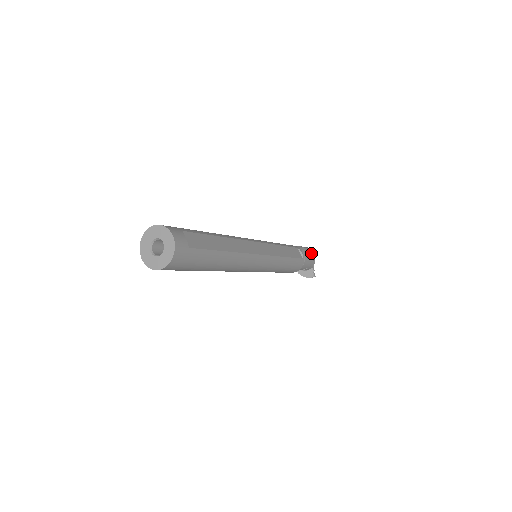
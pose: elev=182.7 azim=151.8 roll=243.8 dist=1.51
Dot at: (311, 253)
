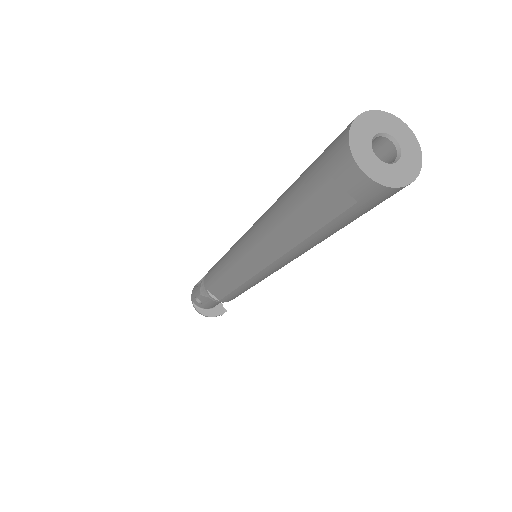
Dot at: occluded
